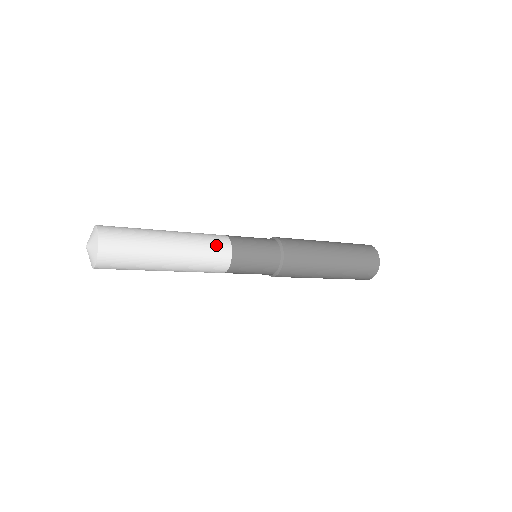
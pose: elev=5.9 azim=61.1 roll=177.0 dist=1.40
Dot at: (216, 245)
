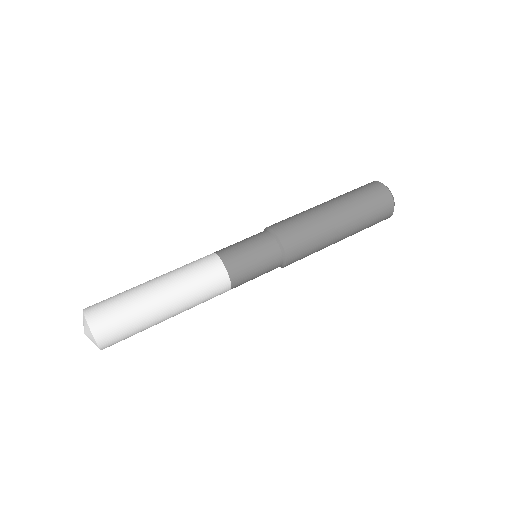
Dot at: (213, 284)
